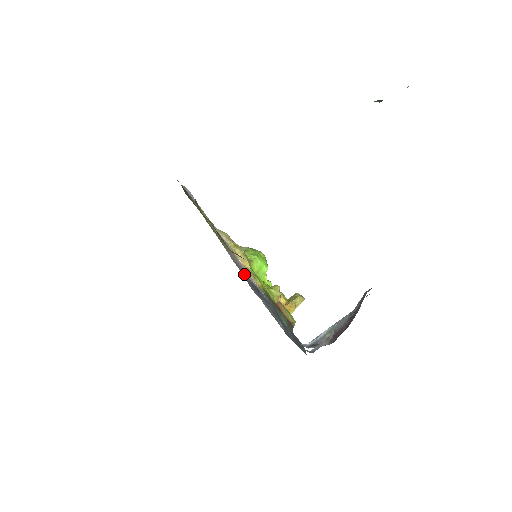
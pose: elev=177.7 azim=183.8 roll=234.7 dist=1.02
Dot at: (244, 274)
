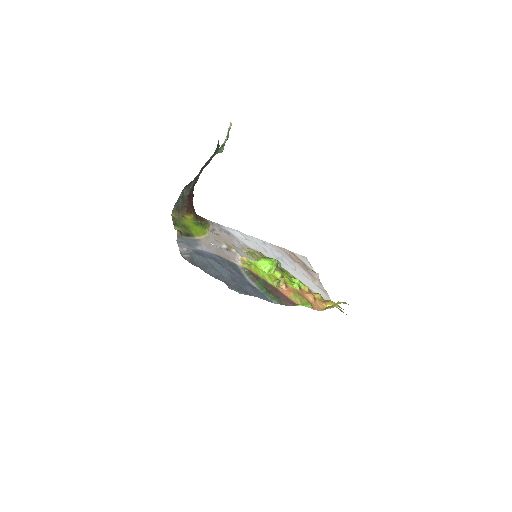
Dot at: (211, 251)
